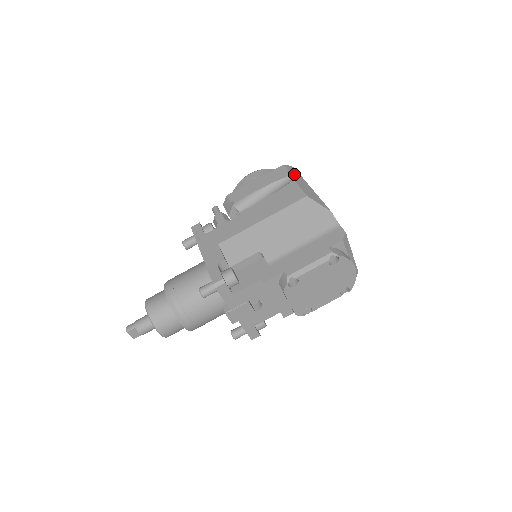
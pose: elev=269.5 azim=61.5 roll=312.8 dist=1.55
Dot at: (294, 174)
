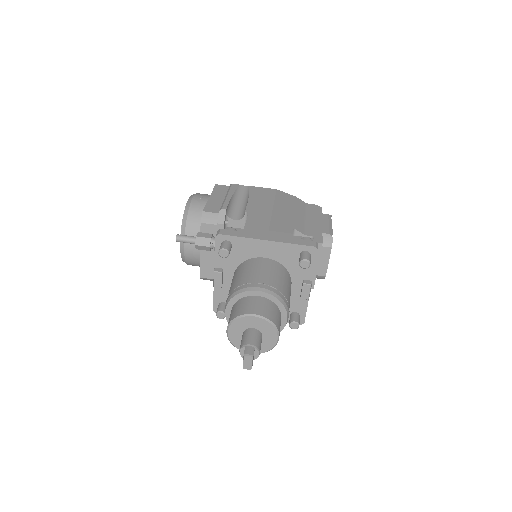
Dot at: occluded
